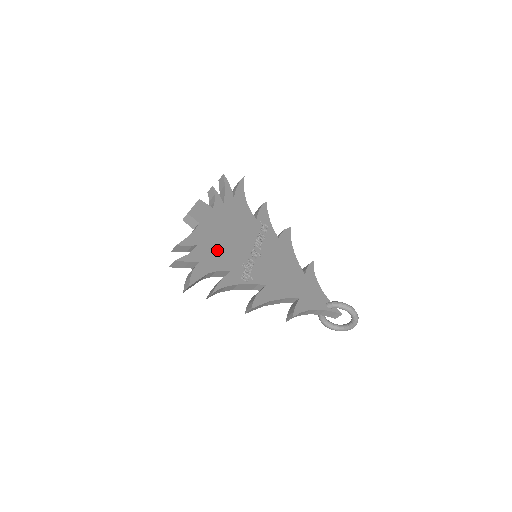
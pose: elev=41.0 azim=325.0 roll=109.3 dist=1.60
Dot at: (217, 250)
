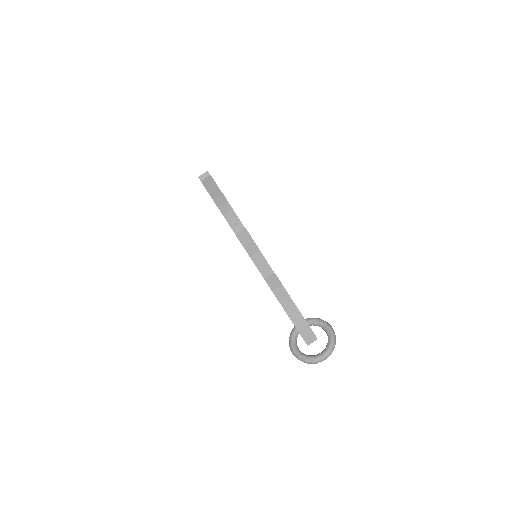
Dot at: occluded
